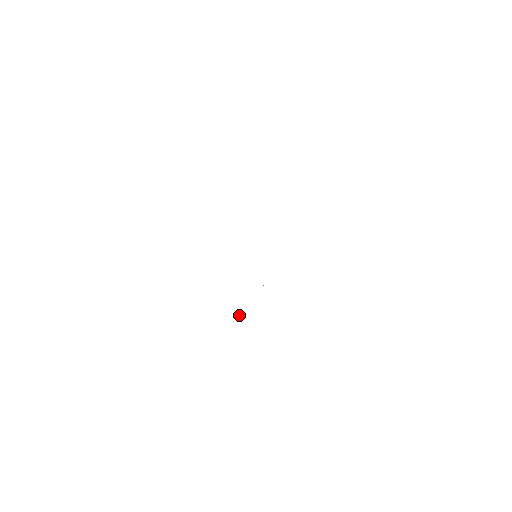
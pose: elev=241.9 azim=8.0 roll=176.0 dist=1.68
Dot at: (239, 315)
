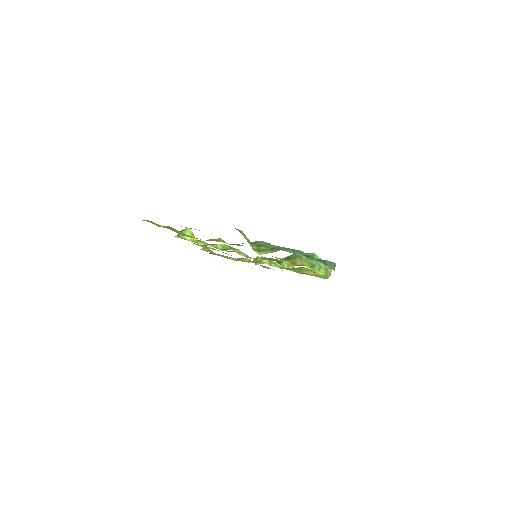
Dot at: occluded
